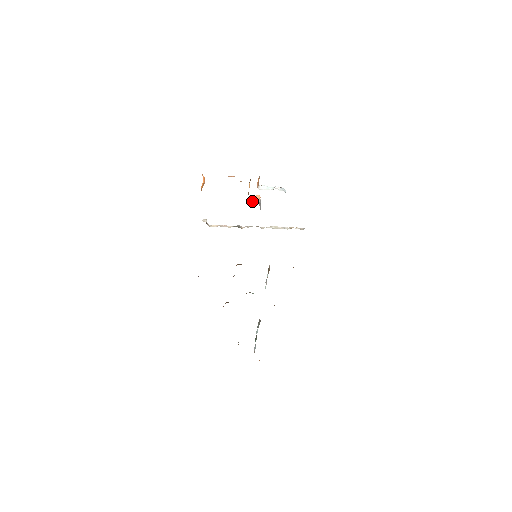
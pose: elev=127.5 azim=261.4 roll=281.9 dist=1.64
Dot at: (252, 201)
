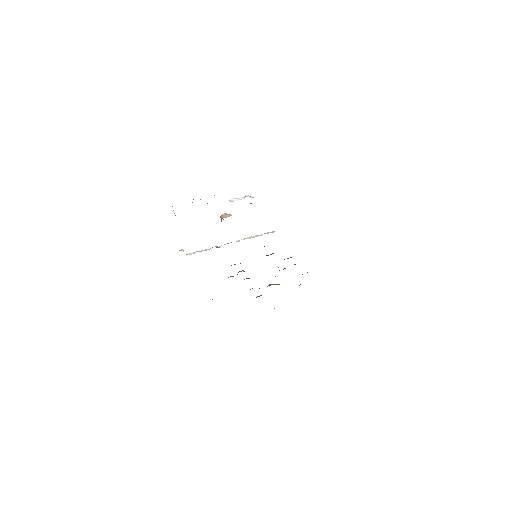
Dot at: (225, 217)
